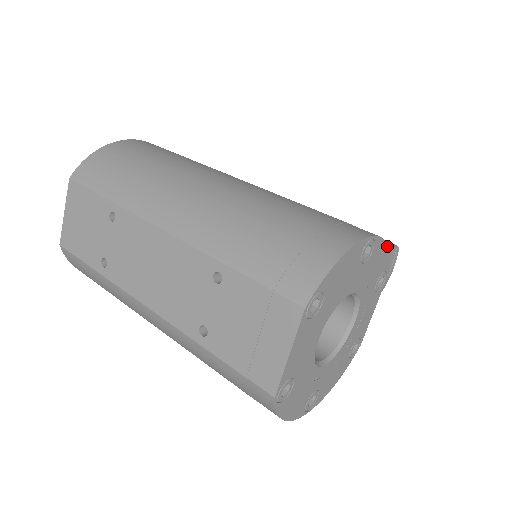
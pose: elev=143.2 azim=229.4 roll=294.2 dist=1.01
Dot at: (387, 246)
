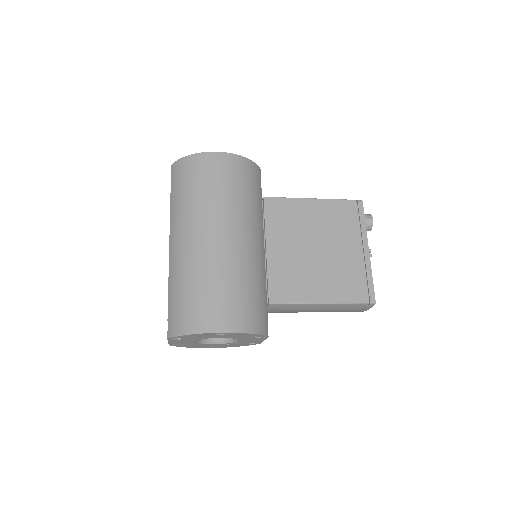
Dot at: (250, 333)
